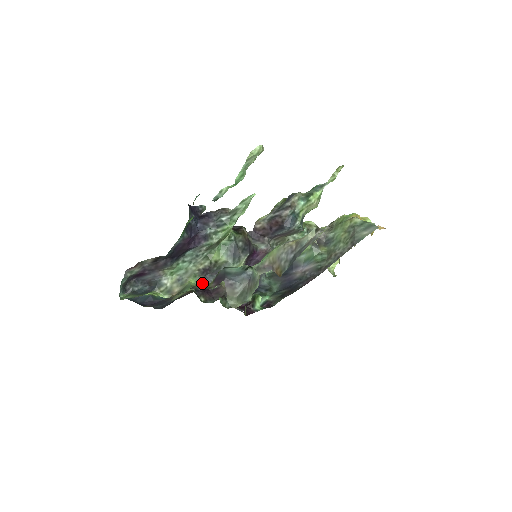
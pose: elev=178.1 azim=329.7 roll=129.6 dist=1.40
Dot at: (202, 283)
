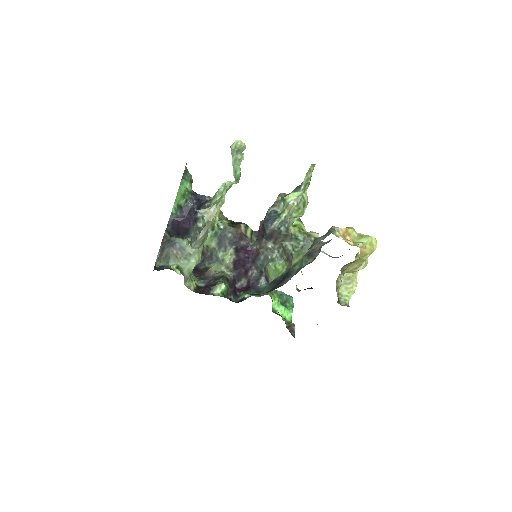
Dot at: (199, 265)
